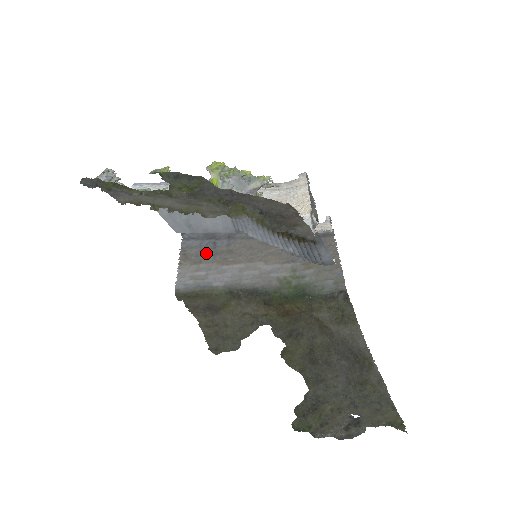
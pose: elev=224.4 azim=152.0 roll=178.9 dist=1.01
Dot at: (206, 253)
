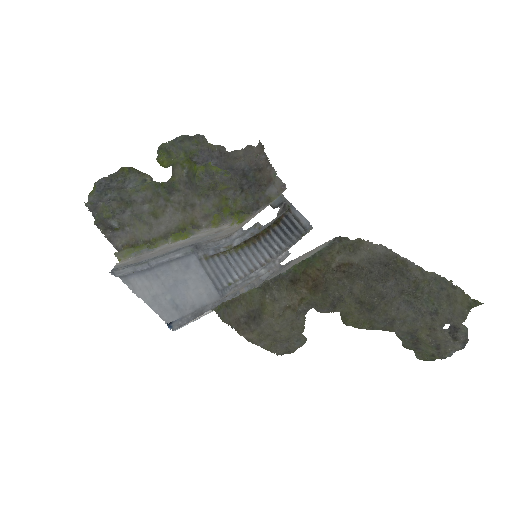
Dot at: occluded
